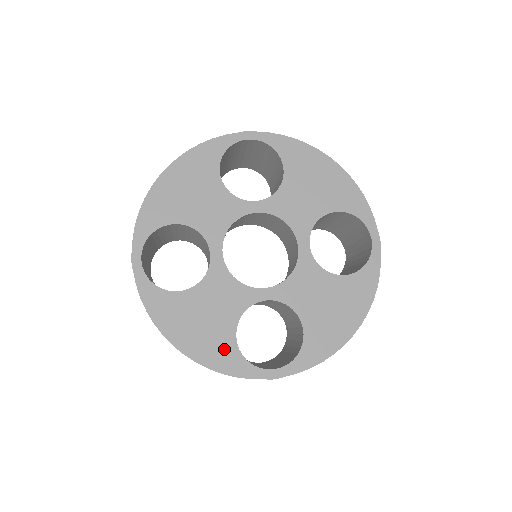
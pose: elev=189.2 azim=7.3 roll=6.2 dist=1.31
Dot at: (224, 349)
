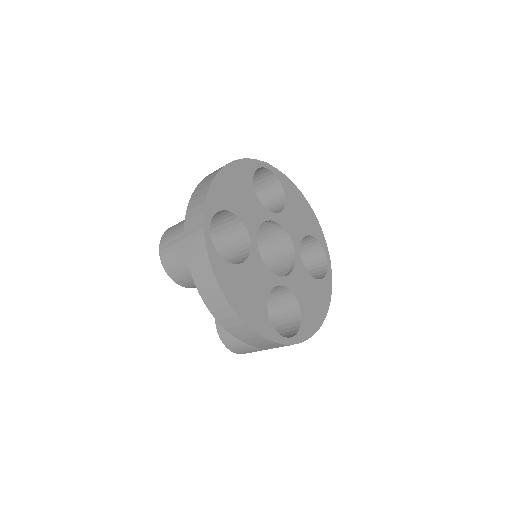
Dot at: (261, 316)
